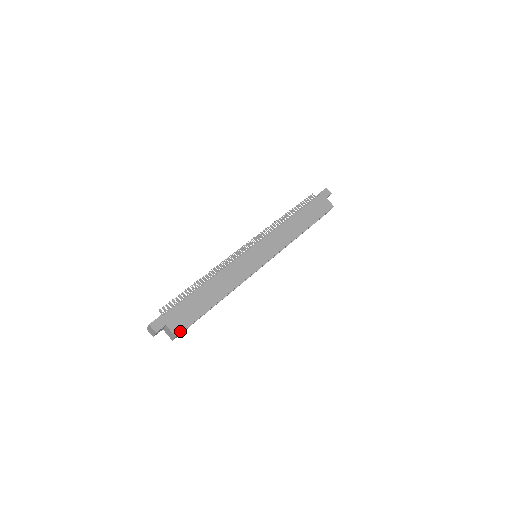
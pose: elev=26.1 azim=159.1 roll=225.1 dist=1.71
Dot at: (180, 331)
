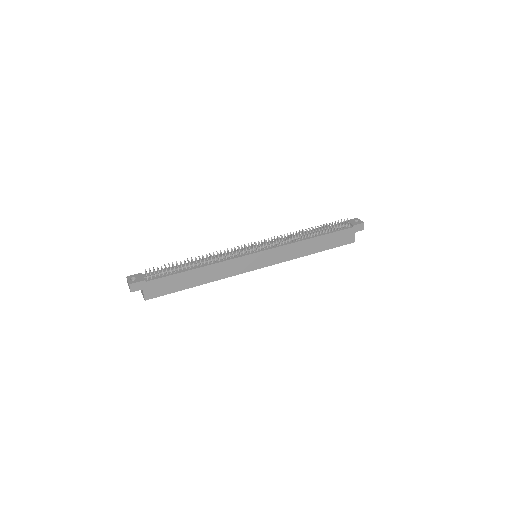
Dot at: (151, 298)
